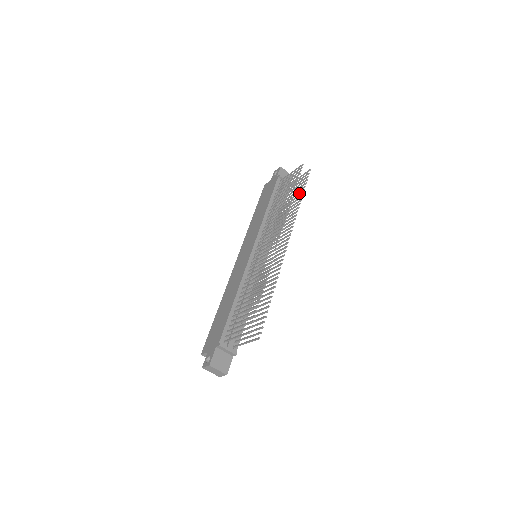
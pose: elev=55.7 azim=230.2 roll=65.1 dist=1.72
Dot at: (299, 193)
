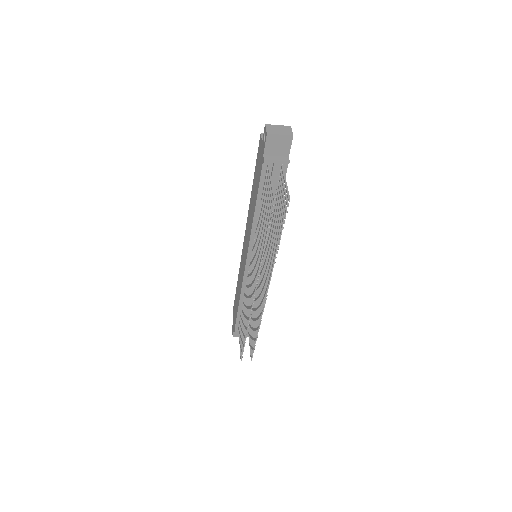
Dot at: (279, 227)
